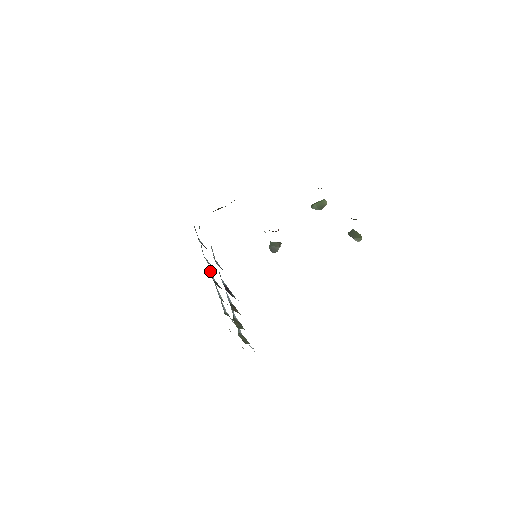
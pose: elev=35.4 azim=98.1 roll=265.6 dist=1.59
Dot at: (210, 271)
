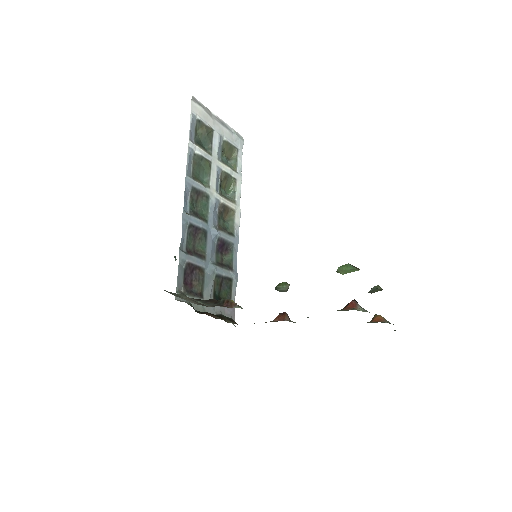
Dot at: (184, 196)
